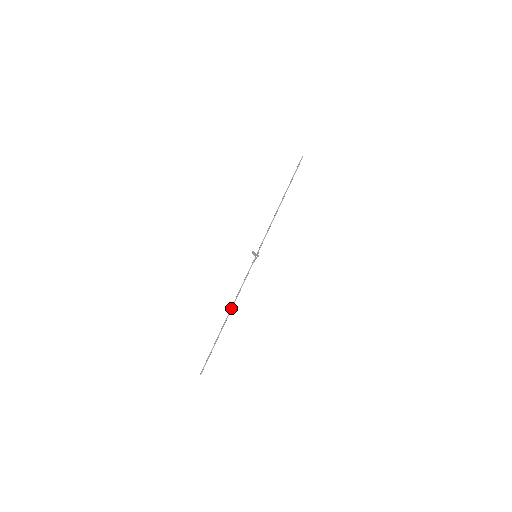
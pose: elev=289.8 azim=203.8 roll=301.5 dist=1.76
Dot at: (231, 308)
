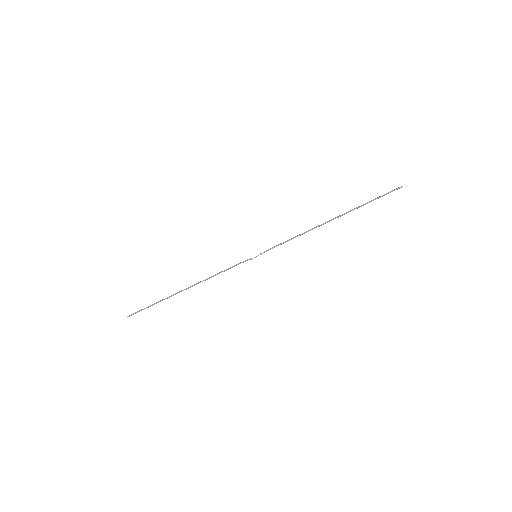
Dot at: (194, 285)
